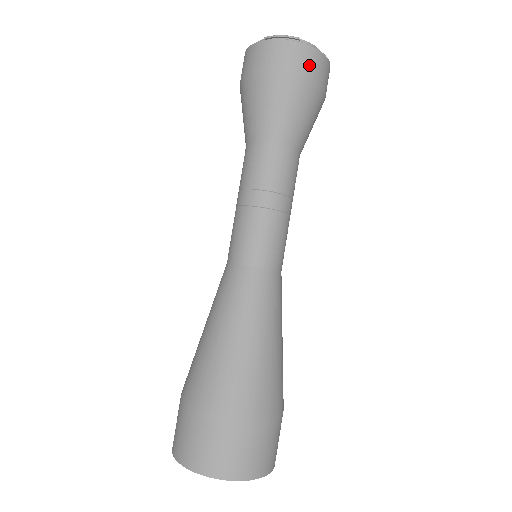
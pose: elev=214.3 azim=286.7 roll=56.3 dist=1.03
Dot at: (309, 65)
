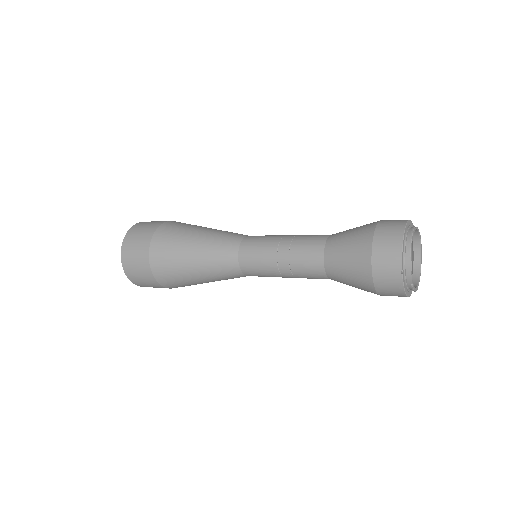
Dot at: occluded
